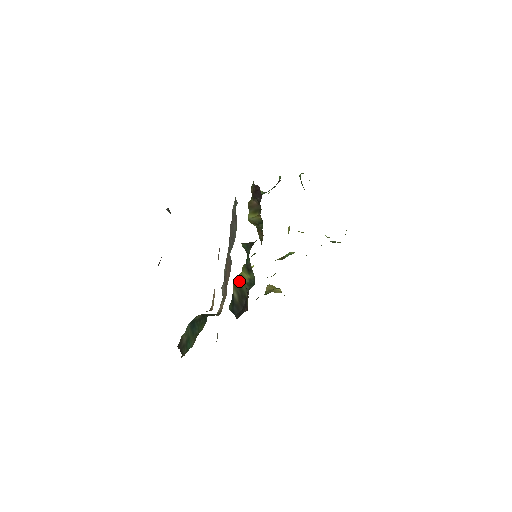
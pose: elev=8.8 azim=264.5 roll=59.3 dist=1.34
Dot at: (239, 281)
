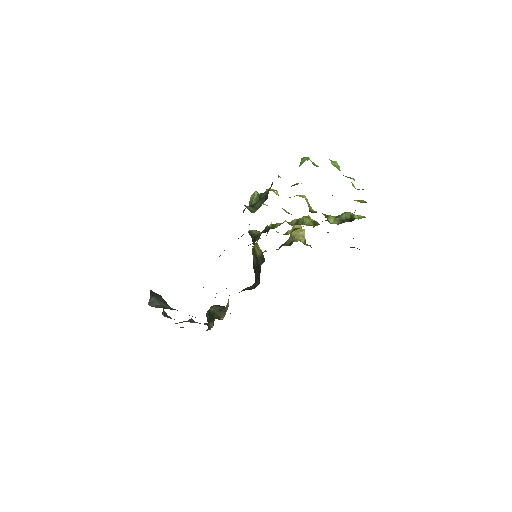
Dot at: (255, 251)
